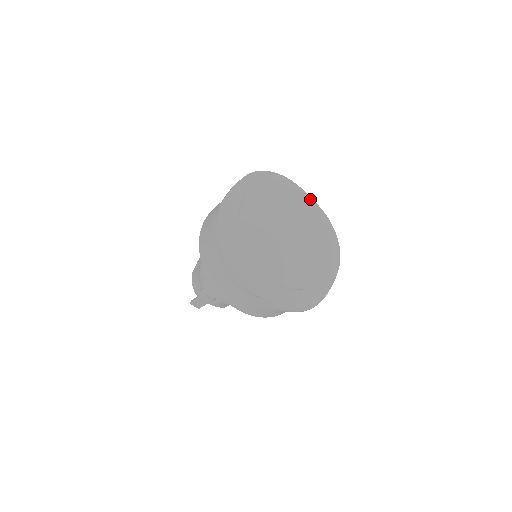
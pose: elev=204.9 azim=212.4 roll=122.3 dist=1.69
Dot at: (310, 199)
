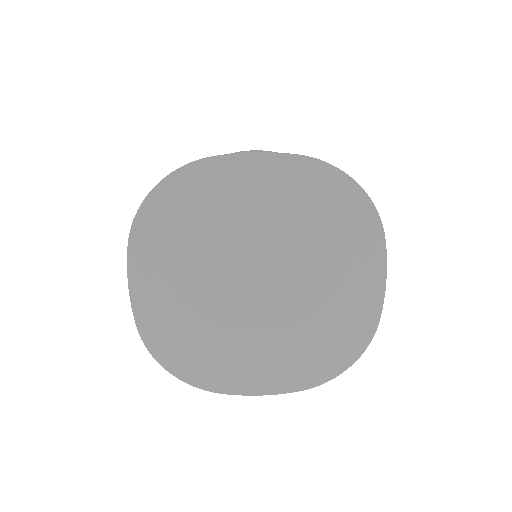
Dot at: (380, 282)
